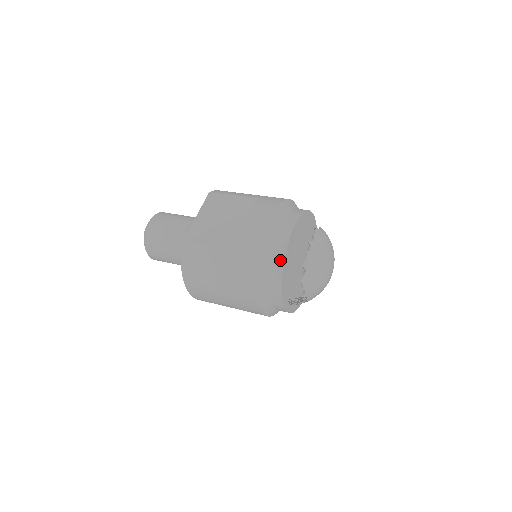
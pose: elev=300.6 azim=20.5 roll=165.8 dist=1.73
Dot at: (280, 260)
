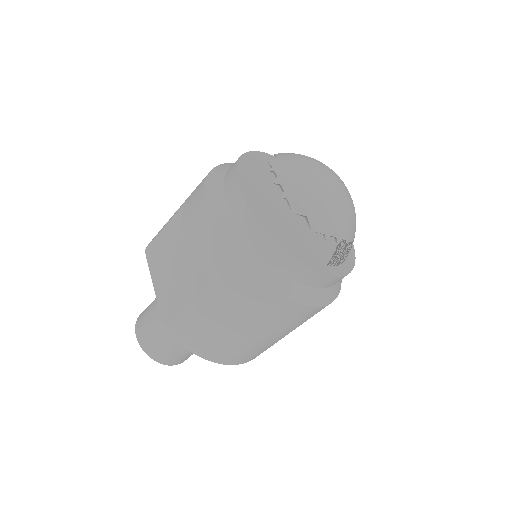
Dot at: (264, 237)
